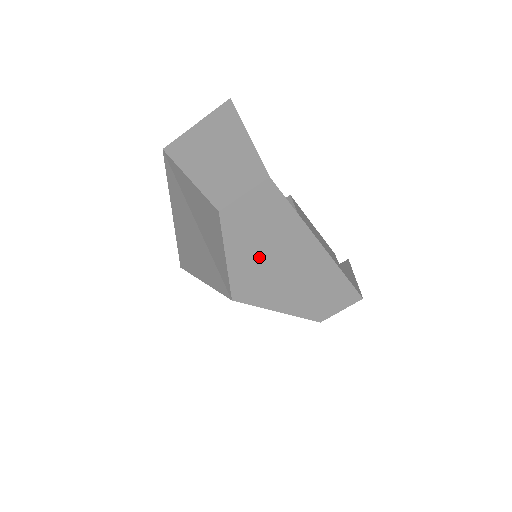
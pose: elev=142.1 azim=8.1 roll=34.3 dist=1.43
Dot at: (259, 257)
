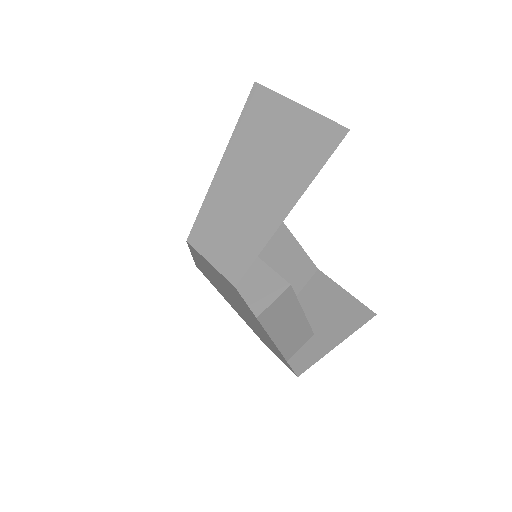
Dot at: (219, 284)
